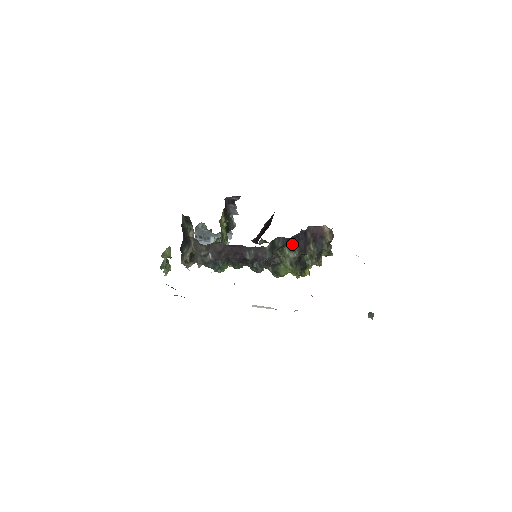
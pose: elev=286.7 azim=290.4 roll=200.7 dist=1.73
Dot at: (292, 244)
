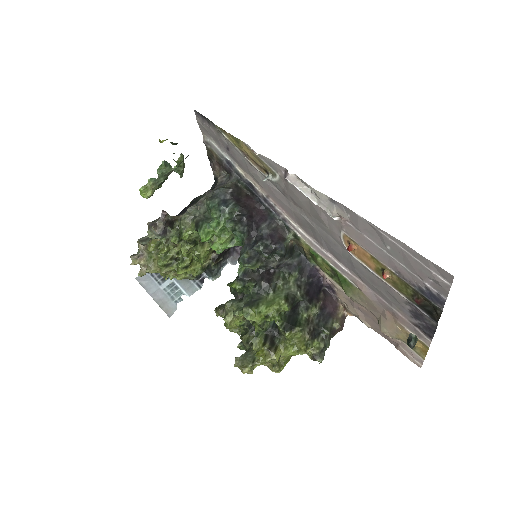
Dot at: (302, 281)
